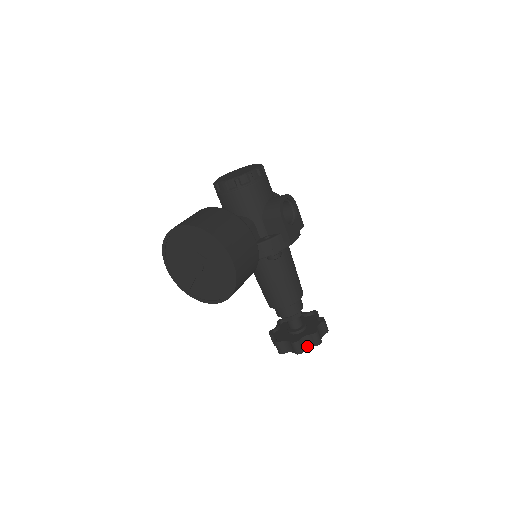
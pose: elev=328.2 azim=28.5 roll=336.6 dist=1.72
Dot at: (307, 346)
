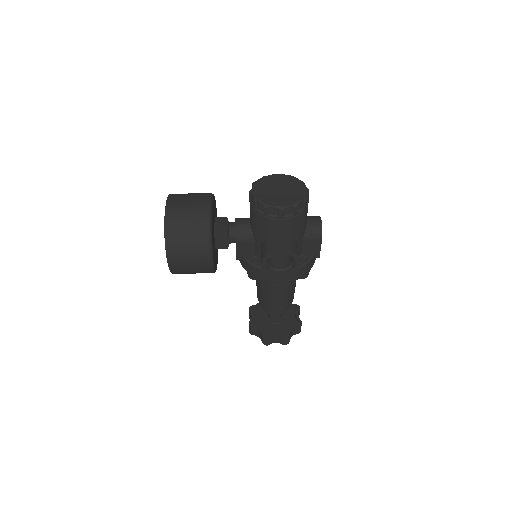
Dot at: (258, 335)
